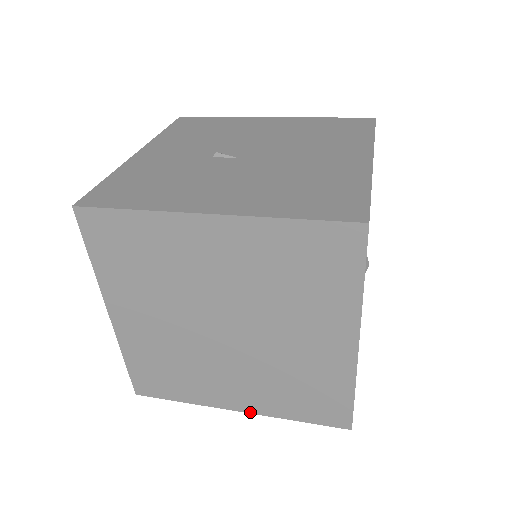
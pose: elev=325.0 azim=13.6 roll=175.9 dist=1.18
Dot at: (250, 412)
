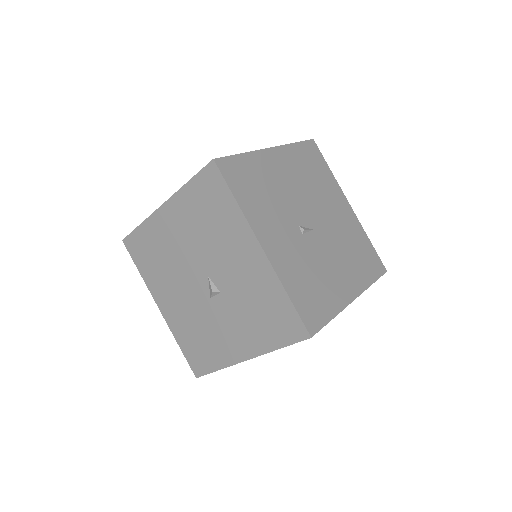
Dot at: occluded
